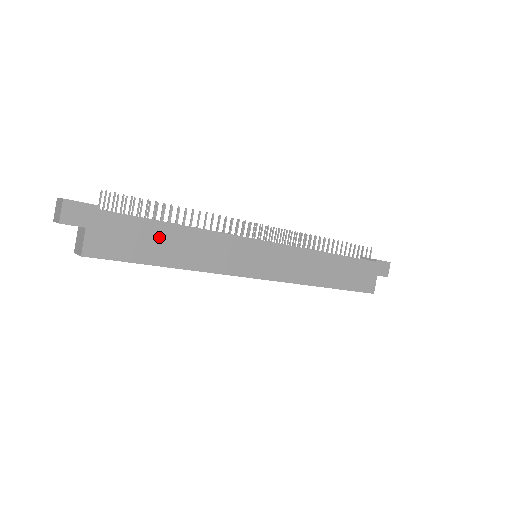
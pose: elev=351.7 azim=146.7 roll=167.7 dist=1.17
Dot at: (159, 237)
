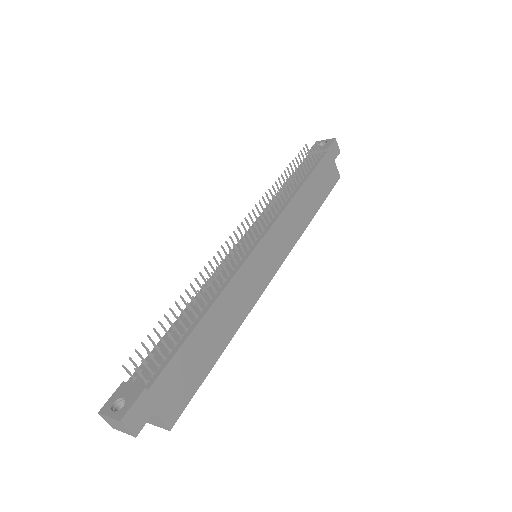
Dot at: (200, 345)
